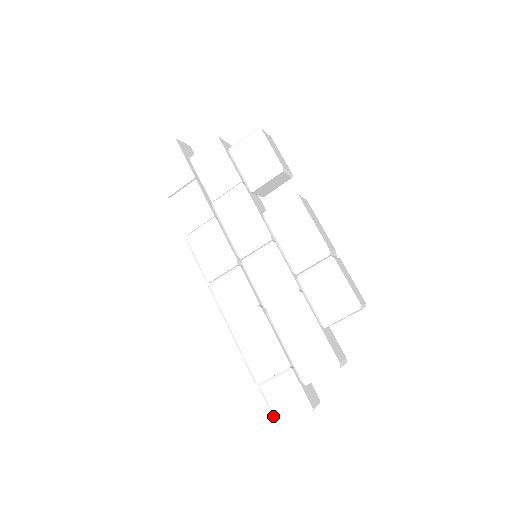
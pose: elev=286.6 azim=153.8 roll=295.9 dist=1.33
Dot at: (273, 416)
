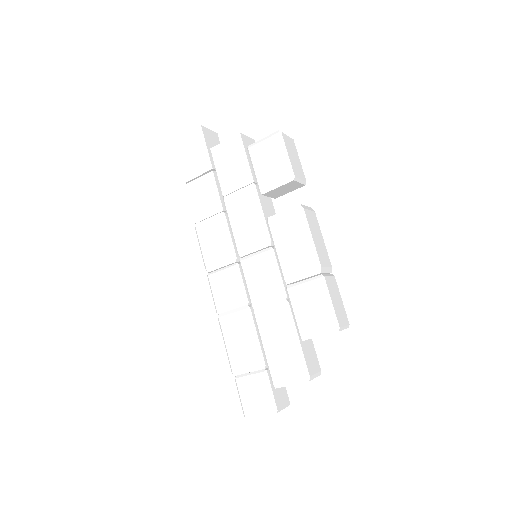
Dot at: (242, 408)
